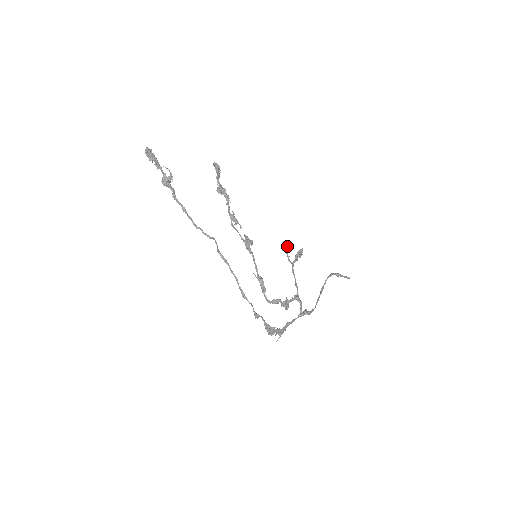
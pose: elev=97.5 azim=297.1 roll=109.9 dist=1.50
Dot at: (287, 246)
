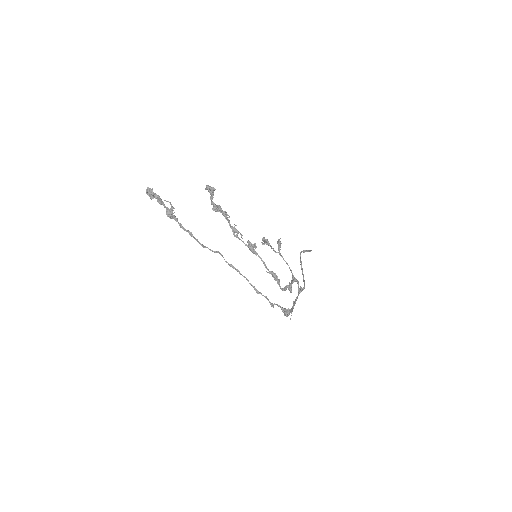
Dot at: occluded
